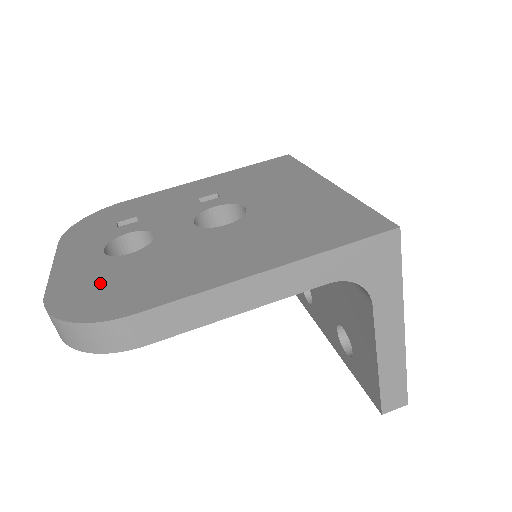
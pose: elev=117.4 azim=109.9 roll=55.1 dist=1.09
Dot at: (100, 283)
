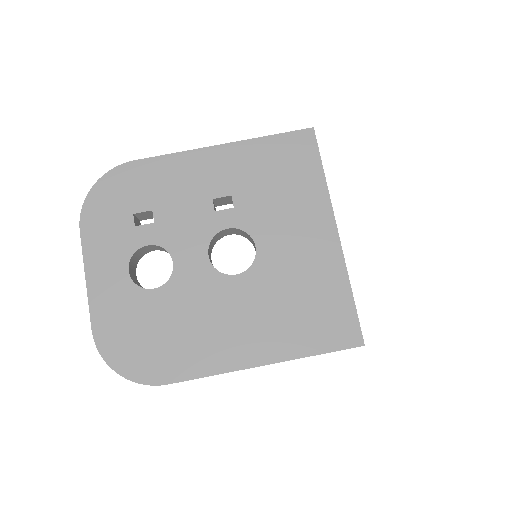
Dot at: (135, 330)
